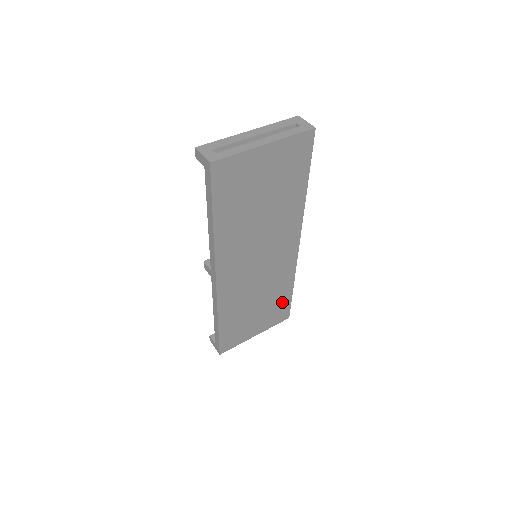
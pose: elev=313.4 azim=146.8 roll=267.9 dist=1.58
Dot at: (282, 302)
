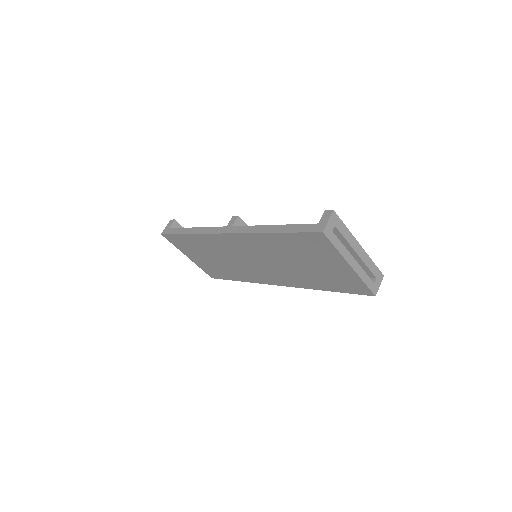
Dot at: (224, 274)
